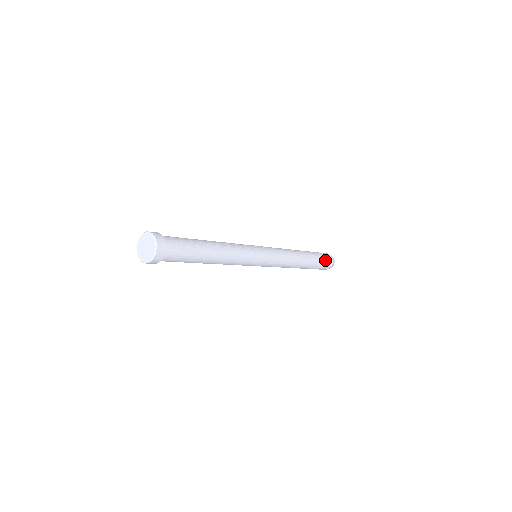
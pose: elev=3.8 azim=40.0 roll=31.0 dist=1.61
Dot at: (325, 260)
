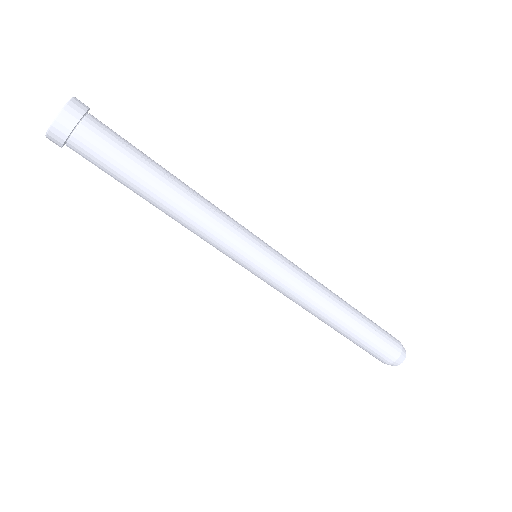
Dot at: (385, 332)
